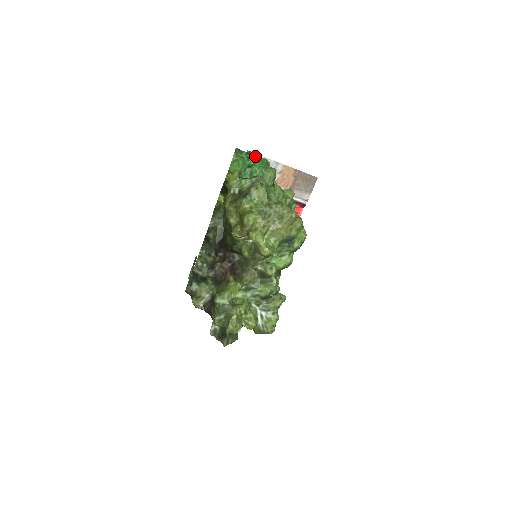
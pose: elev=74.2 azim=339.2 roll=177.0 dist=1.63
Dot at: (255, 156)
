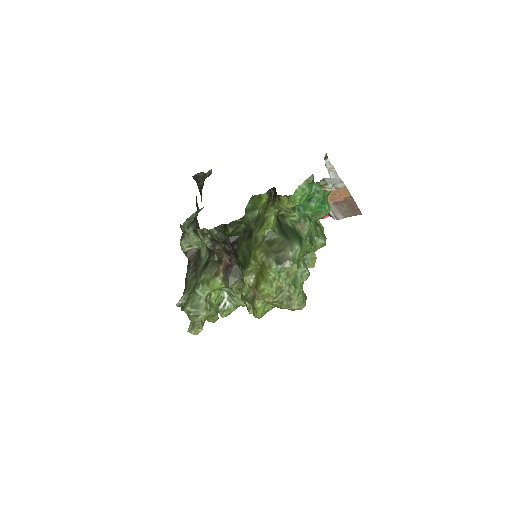
Dot at: (322, 196)
